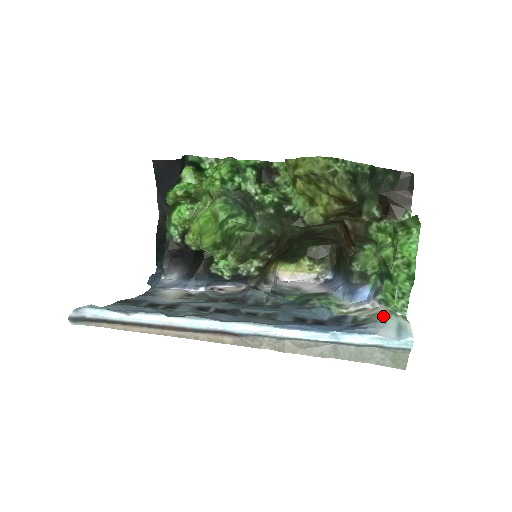
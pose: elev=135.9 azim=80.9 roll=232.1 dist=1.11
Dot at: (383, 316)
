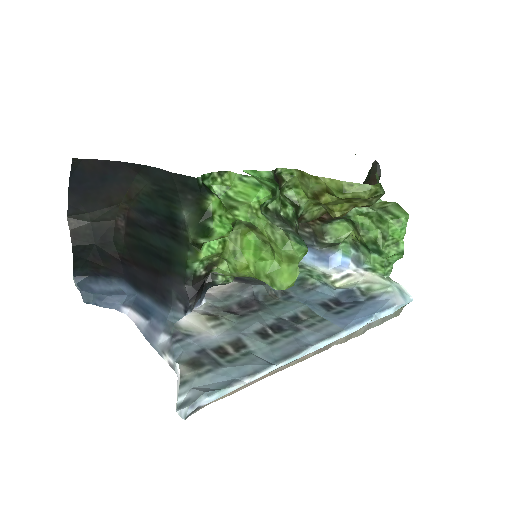
Dot at: (381, 284)
